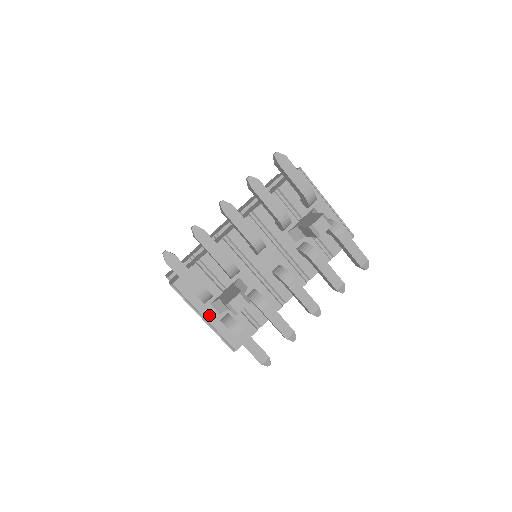
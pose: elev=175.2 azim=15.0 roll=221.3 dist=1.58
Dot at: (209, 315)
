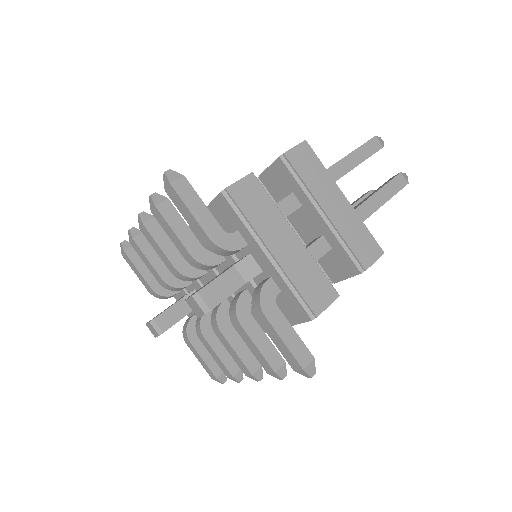
Dot at: occluded
